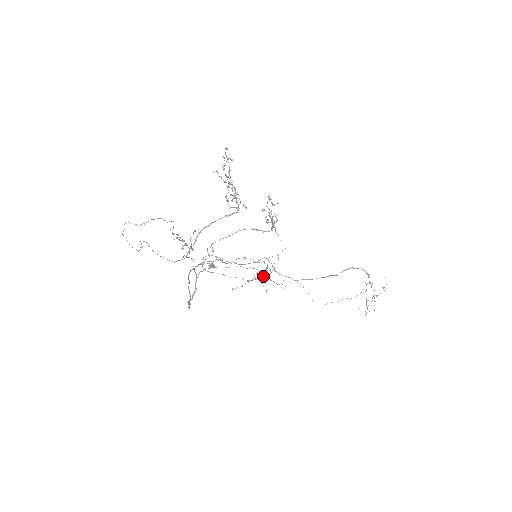
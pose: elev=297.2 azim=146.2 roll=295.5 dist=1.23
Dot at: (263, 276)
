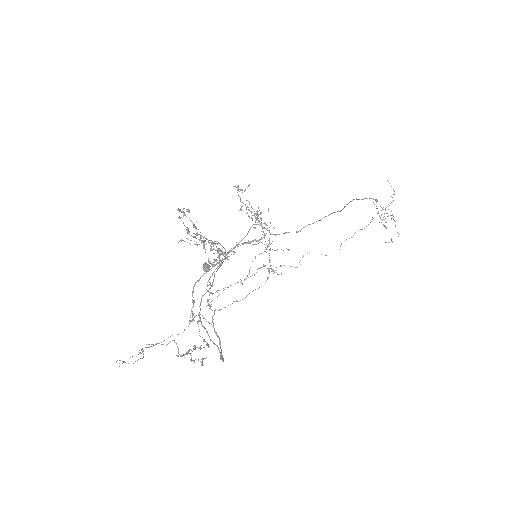
Dot at: occluded
